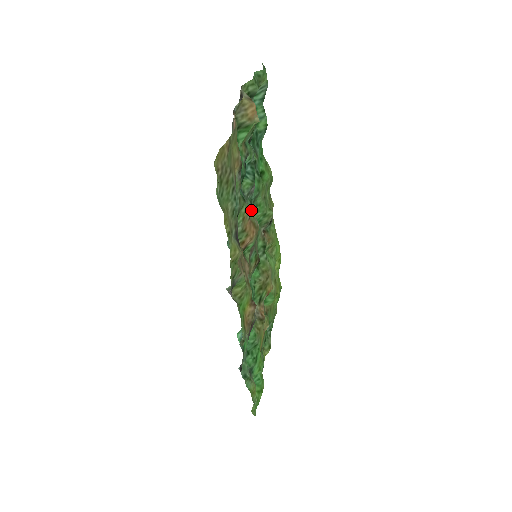
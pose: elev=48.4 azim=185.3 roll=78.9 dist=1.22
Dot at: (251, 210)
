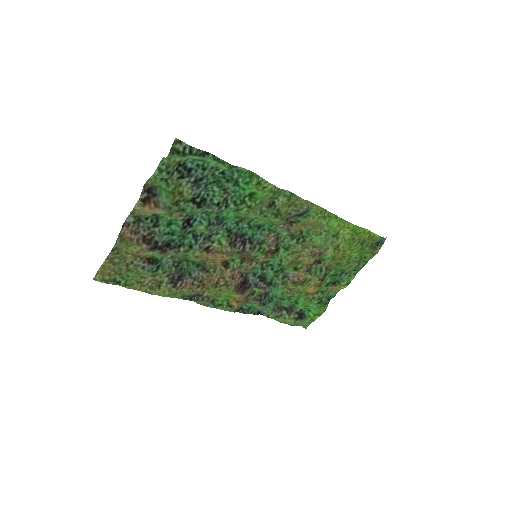
Dot at: (222, 239)
